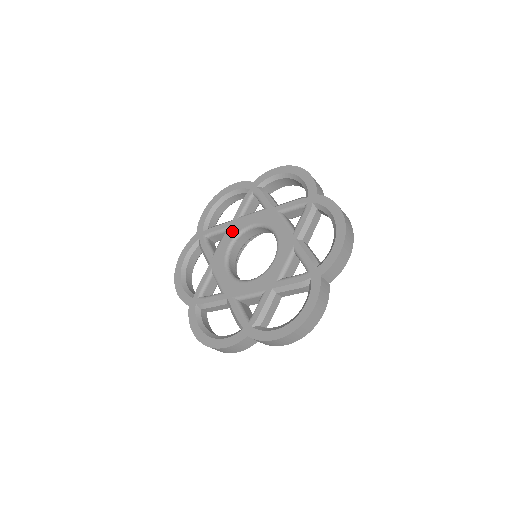
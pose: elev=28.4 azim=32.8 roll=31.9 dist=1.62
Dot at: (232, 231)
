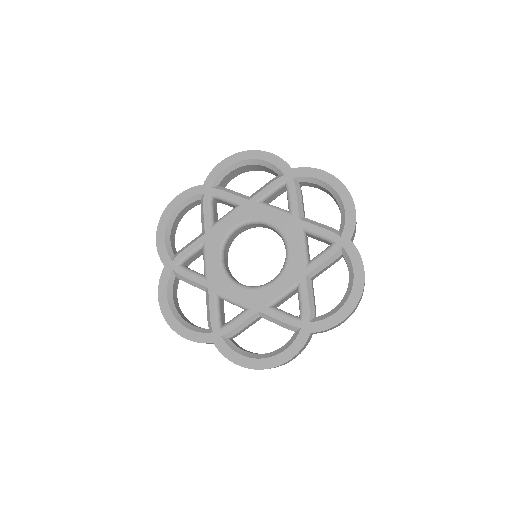
Dot at: (213, 243)
